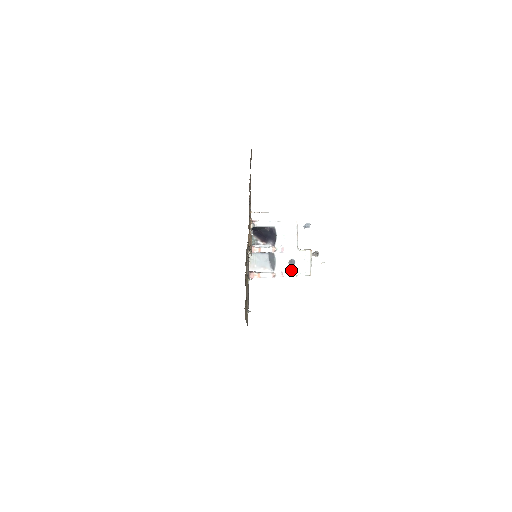
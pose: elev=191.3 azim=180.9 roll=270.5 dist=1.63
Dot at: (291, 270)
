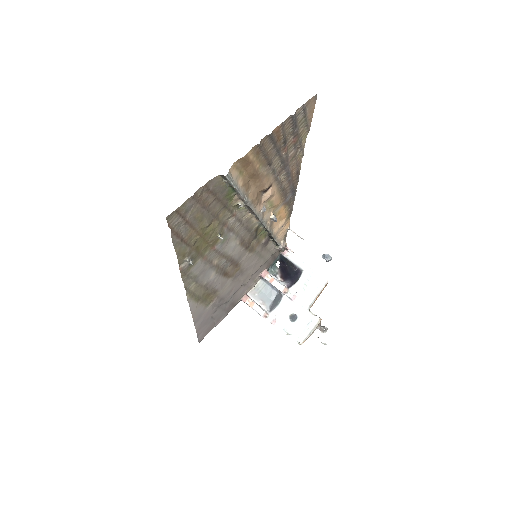
Dot at: (287, 324)
